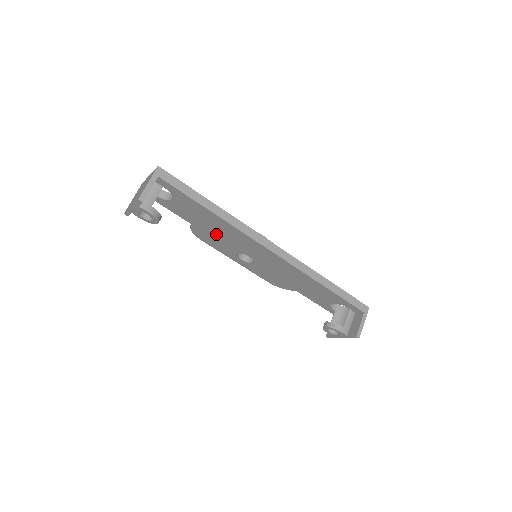
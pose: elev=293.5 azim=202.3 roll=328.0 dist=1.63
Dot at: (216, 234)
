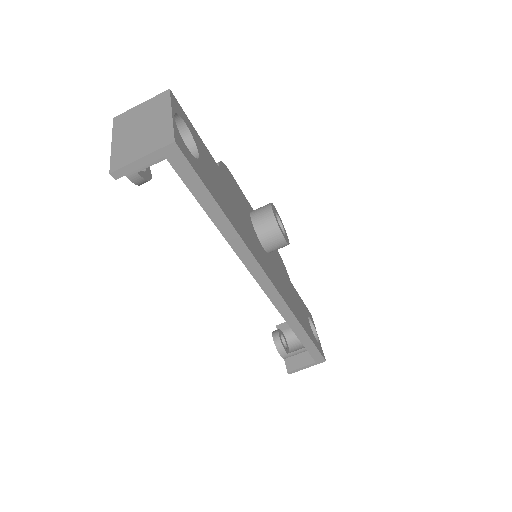
Dot at: occluded
